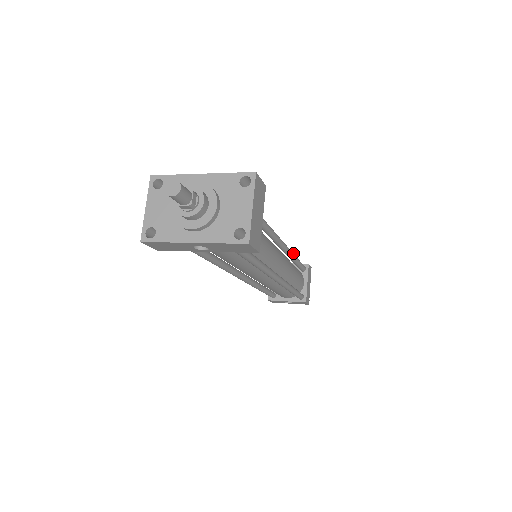
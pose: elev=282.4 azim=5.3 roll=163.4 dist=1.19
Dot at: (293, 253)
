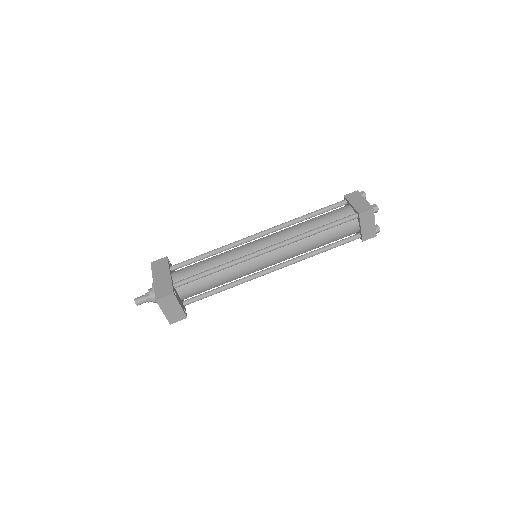
Dot at: (306, 234)
